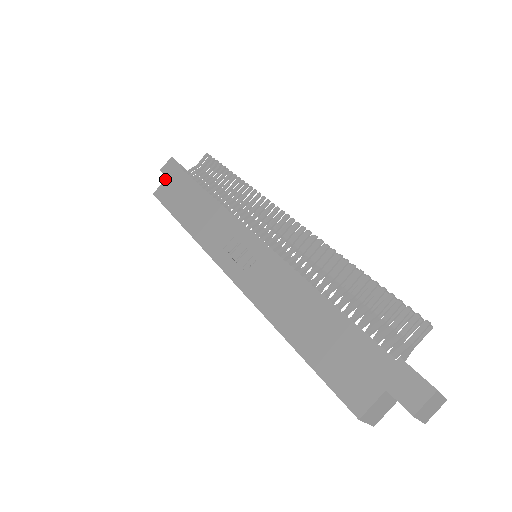
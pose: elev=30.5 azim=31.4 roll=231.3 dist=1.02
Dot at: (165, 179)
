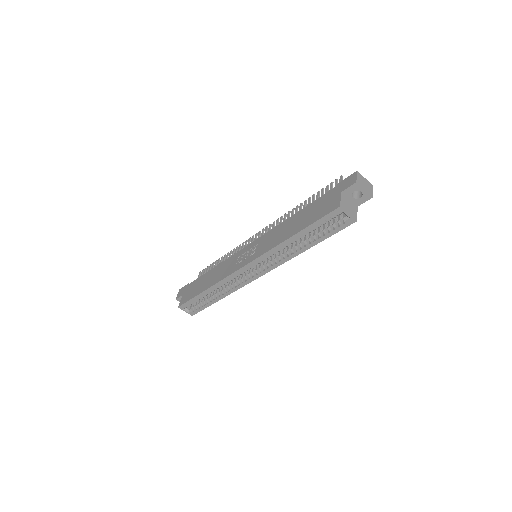
Dot at: (182, 296)
